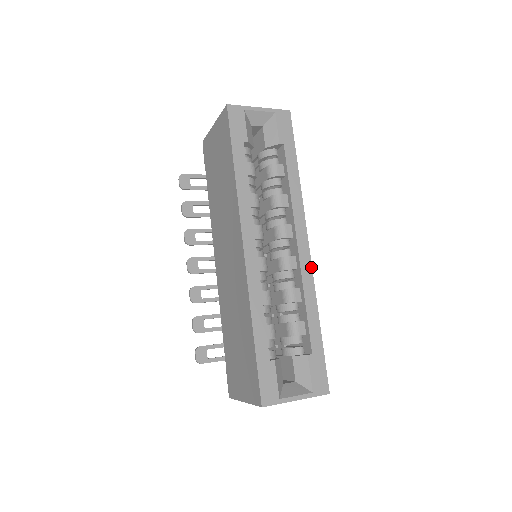
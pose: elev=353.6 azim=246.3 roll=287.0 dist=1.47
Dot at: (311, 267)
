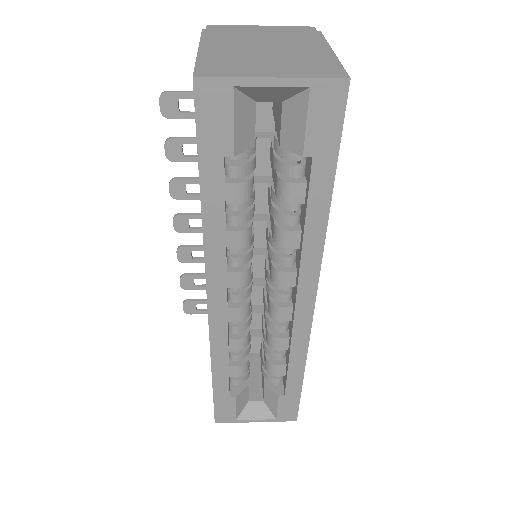
Dot at: (310, 327)
